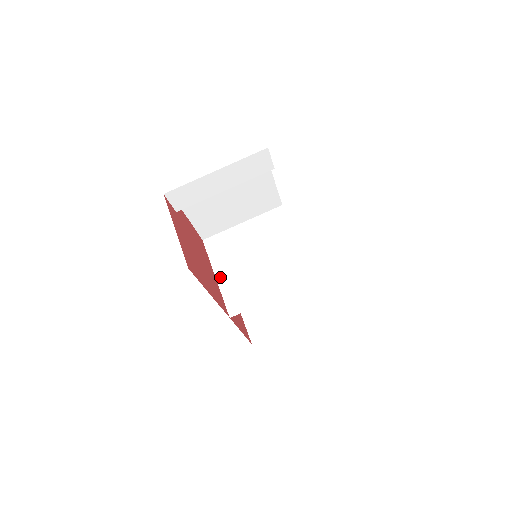
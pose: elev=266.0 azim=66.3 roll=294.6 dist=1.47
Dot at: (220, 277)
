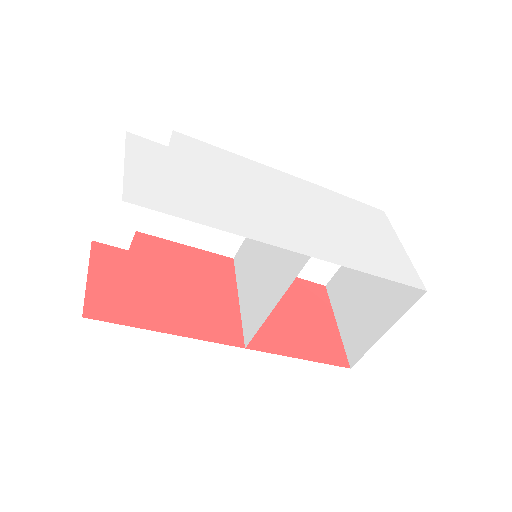
Dot at: (241, 297)
